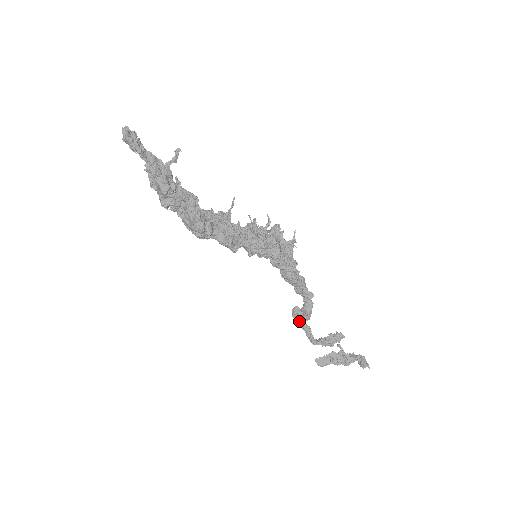
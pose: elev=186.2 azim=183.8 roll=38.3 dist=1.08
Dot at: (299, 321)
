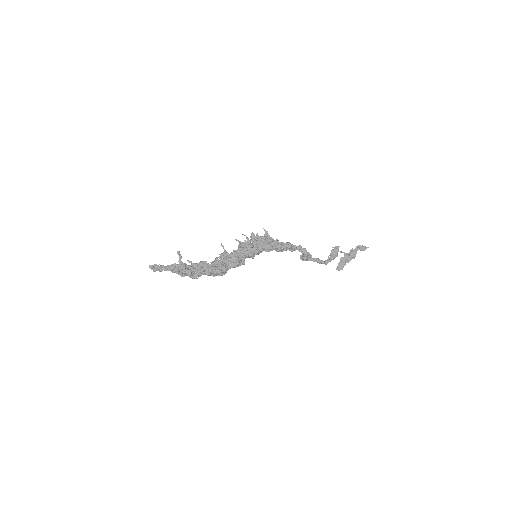
Dot at: occluded
